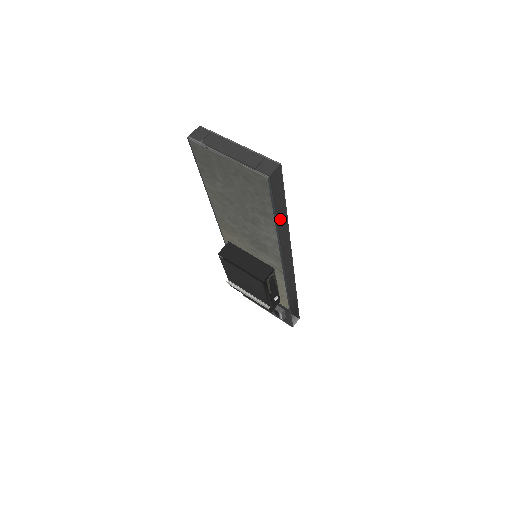
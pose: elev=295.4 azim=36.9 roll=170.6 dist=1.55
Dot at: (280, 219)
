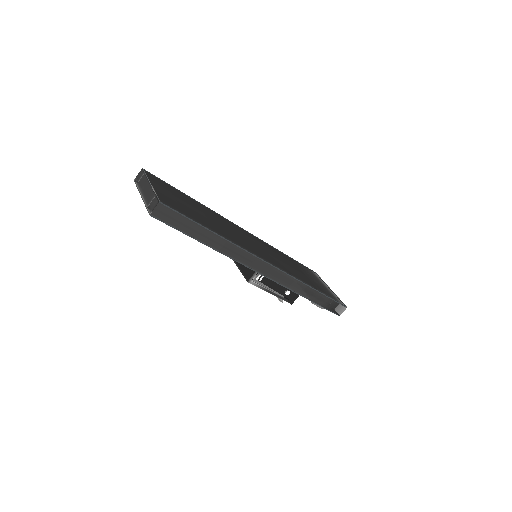
Dot at: (204, 237)
